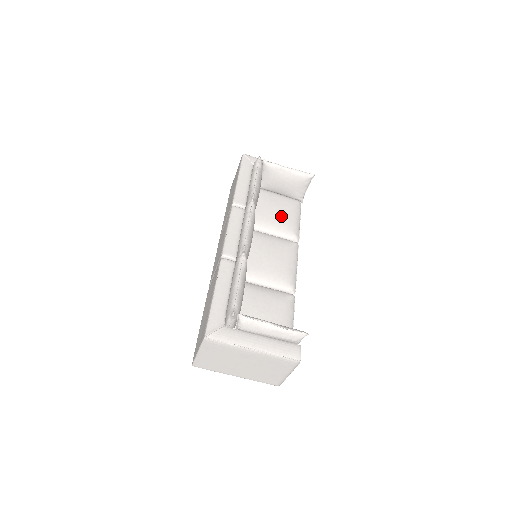
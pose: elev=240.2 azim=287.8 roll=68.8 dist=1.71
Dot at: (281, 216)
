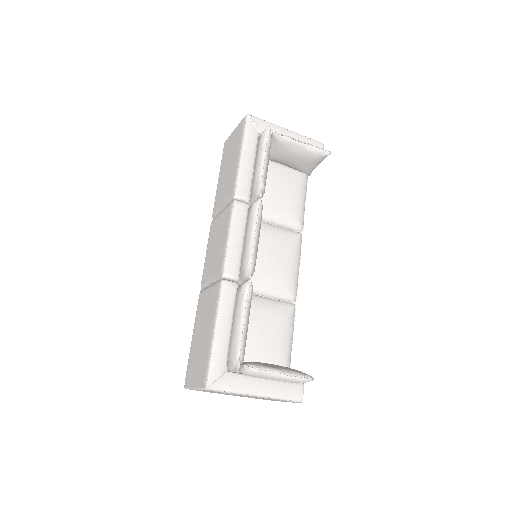
Dot at: (286, 199)
